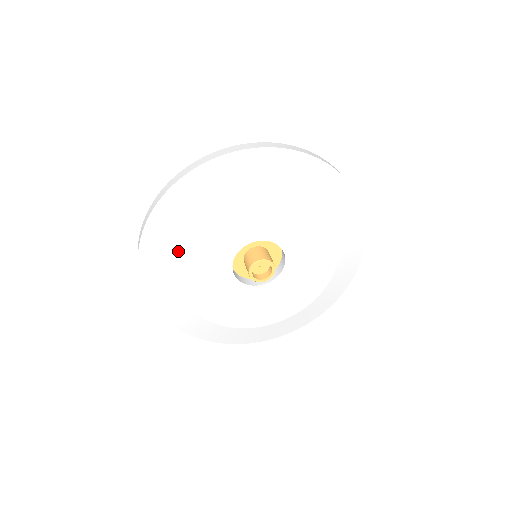
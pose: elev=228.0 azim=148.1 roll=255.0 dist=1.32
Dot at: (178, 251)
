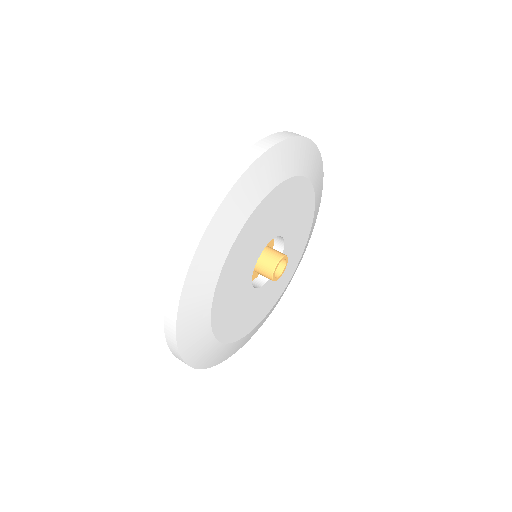
Dot at: (214, 327)
